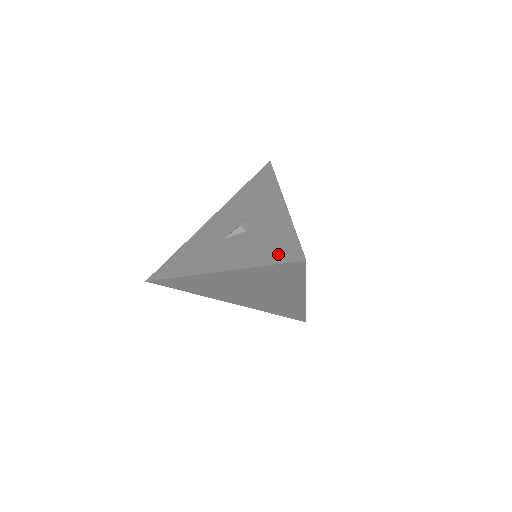
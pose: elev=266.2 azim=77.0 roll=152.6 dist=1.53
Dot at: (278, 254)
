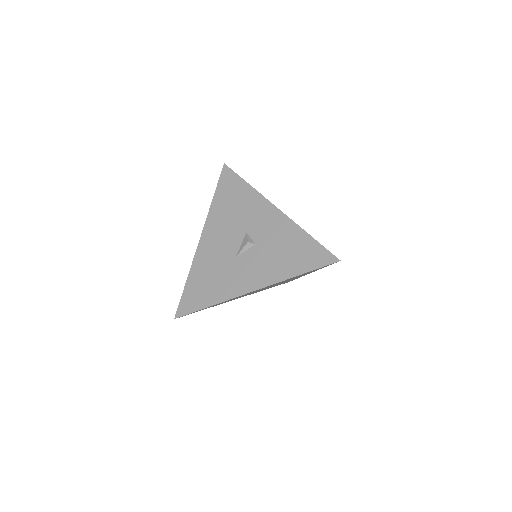
Dot at: (309, 261)
